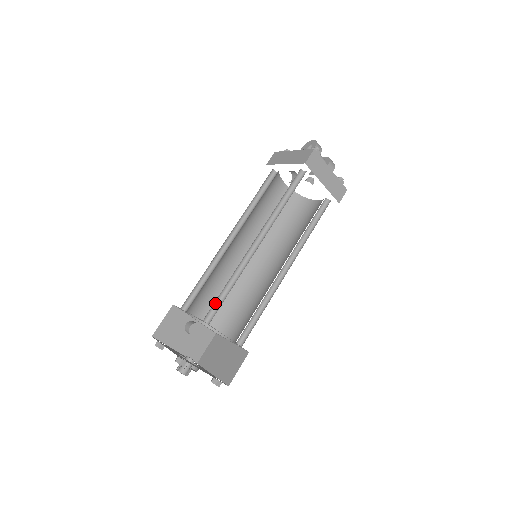
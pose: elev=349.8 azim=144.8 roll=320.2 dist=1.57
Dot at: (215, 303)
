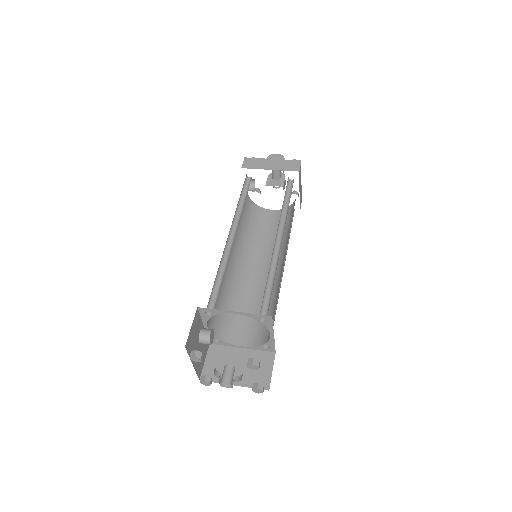
Dot at: occluded
